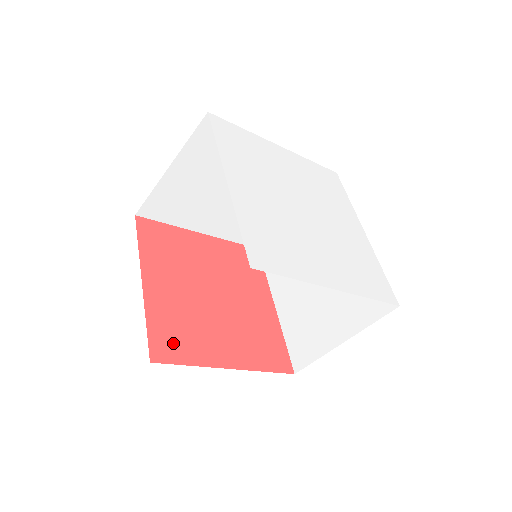
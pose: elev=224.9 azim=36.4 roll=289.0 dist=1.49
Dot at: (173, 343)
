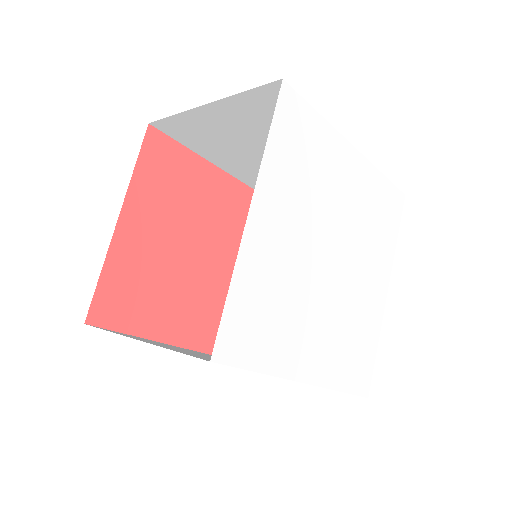
Dot at: (122, 305)
